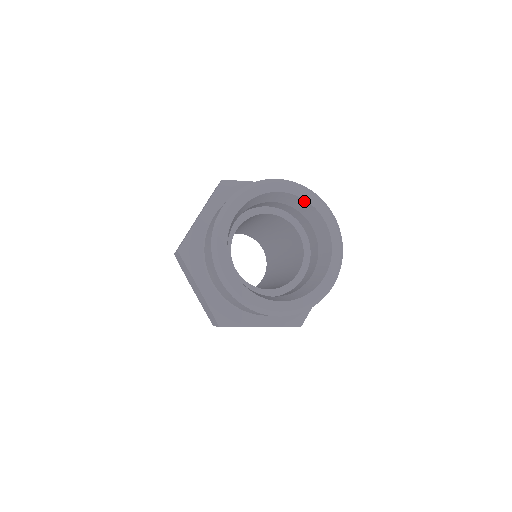
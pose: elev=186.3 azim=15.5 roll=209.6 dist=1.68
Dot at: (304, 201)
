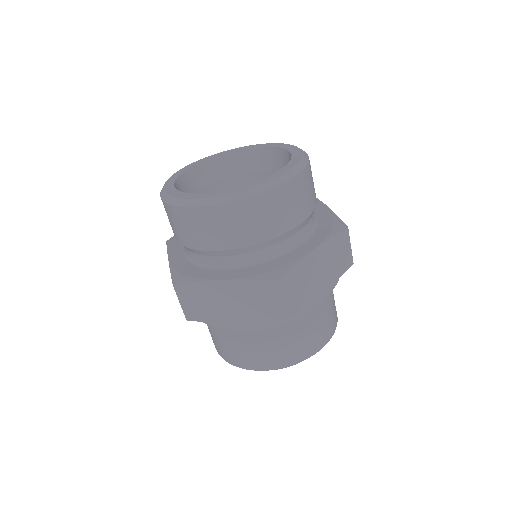
Dot at: (221, 158)
